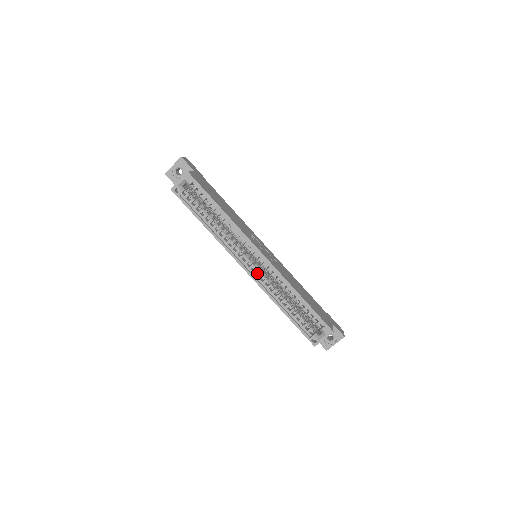
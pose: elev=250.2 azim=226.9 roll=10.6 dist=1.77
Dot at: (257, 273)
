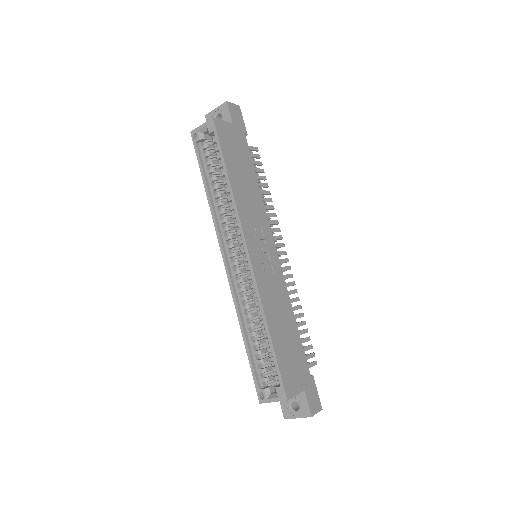
Dot at: occluded
